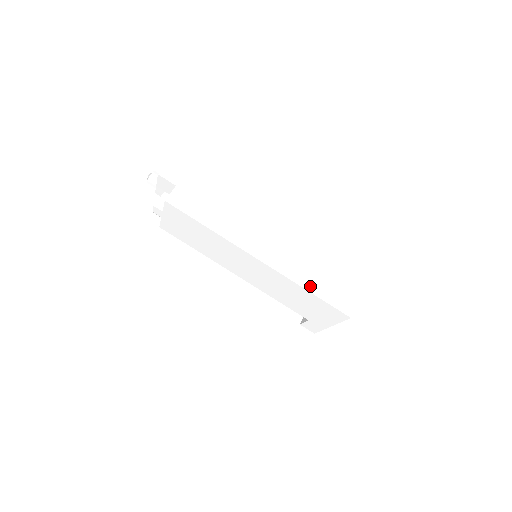
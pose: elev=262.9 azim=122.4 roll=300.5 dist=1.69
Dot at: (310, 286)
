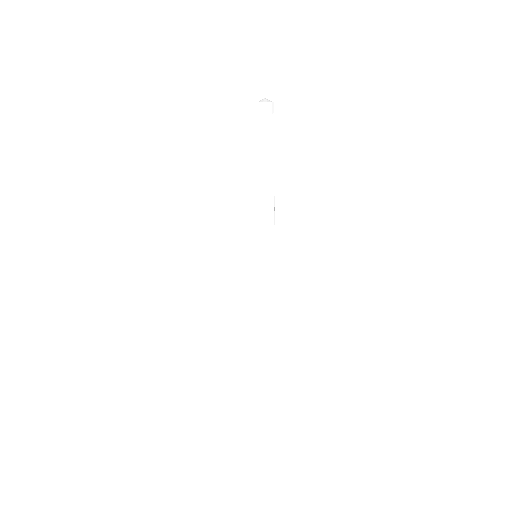
Dot at: (241, 329)
